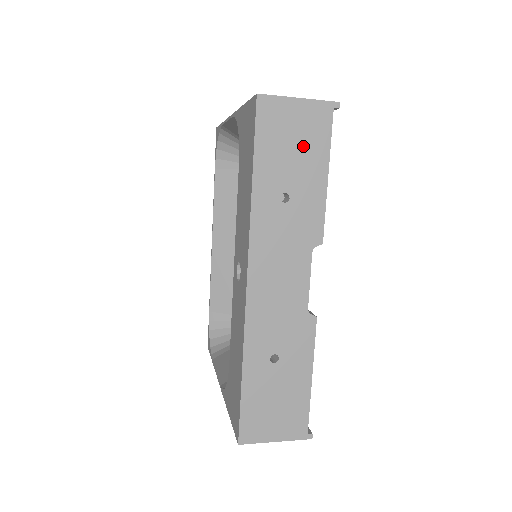
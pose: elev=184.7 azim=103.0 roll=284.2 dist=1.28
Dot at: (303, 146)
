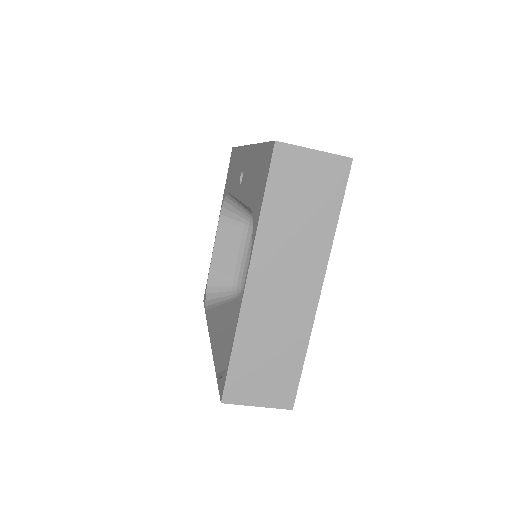
Dot at: occluded
